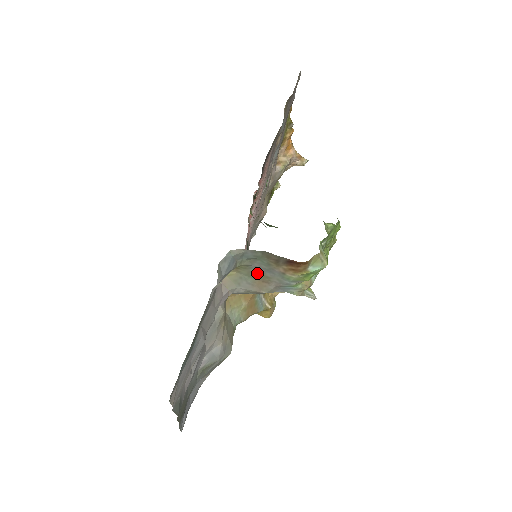
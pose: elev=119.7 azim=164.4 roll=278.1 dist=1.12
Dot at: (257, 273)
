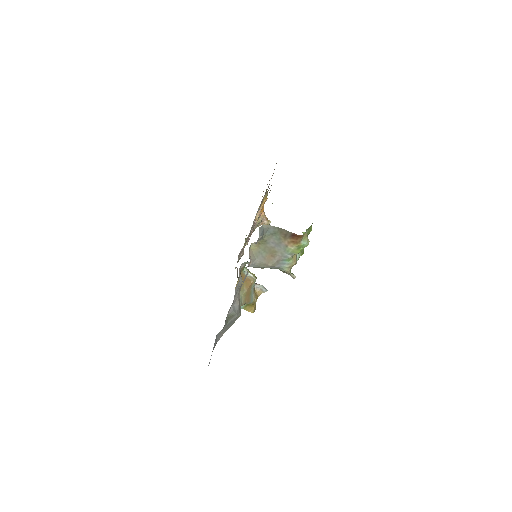
Dot at: (270, 248)
